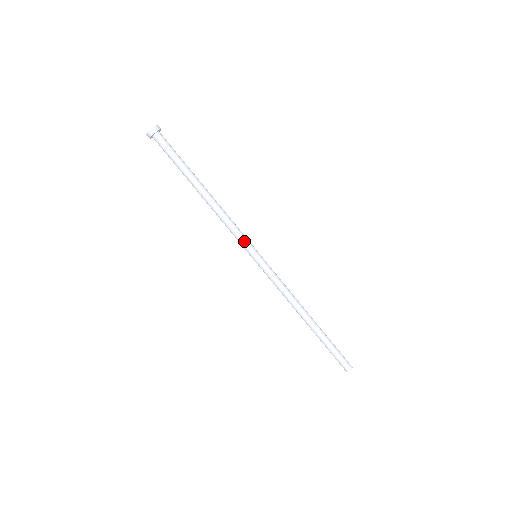
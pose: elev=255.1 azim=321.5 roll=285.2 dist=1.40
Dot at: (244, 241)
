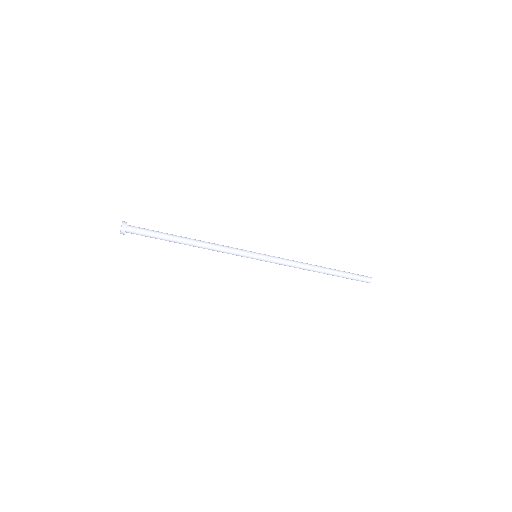
Dot at: occluded
